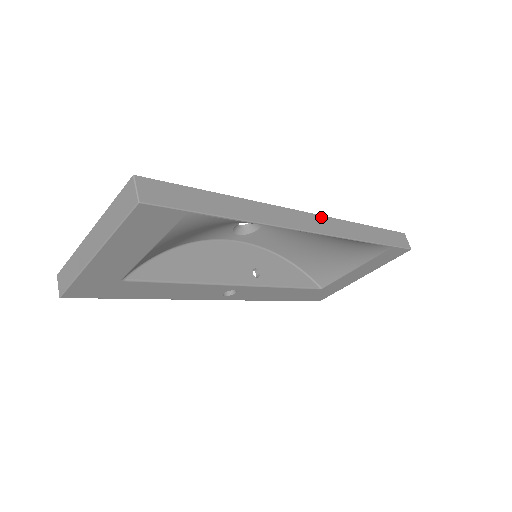
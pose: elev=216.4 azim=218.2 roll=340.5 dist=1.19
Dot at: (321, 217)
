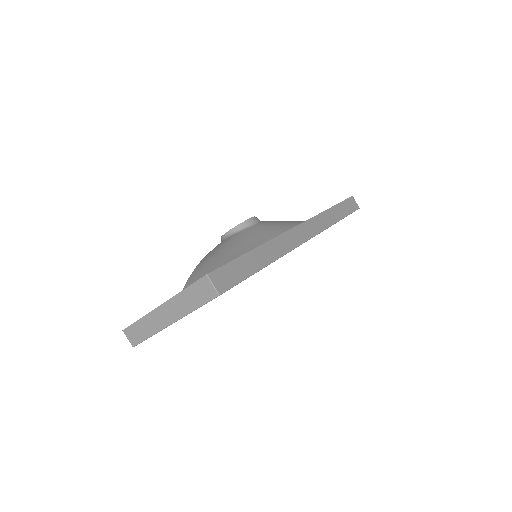
Dot at: (307, 222)
